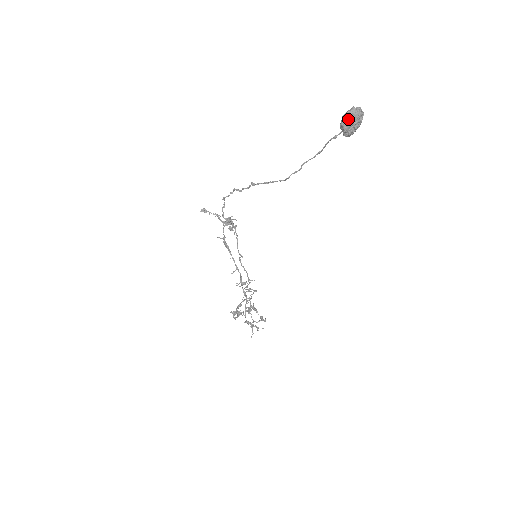
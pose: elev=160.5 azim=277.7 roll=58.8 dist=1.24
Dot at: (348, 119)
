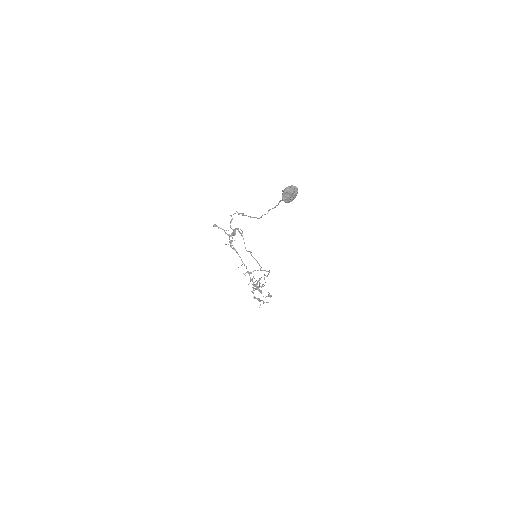
Dot at: (285, 194)
